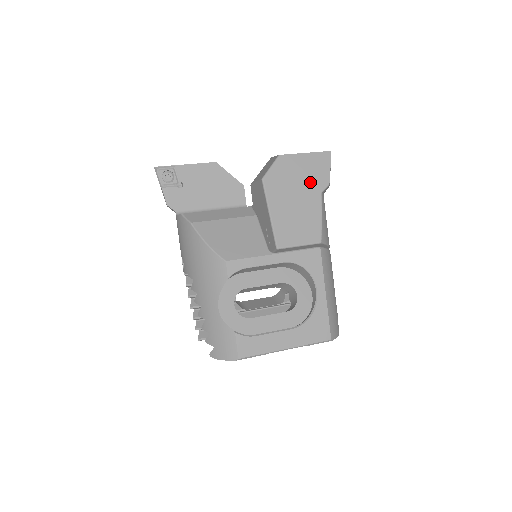
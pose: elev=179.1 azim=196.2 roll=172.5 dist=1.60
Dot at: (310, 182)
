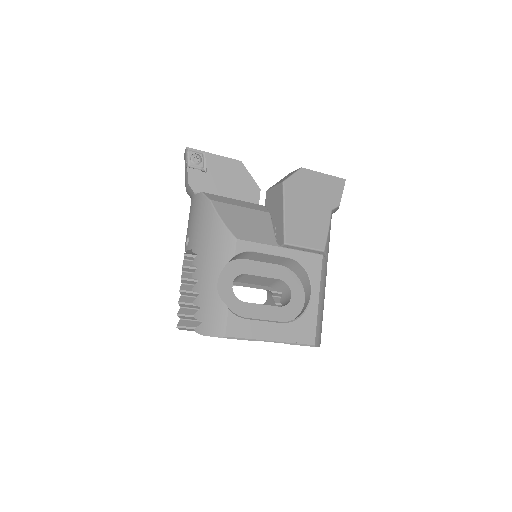
Dot at: (324, 198)
